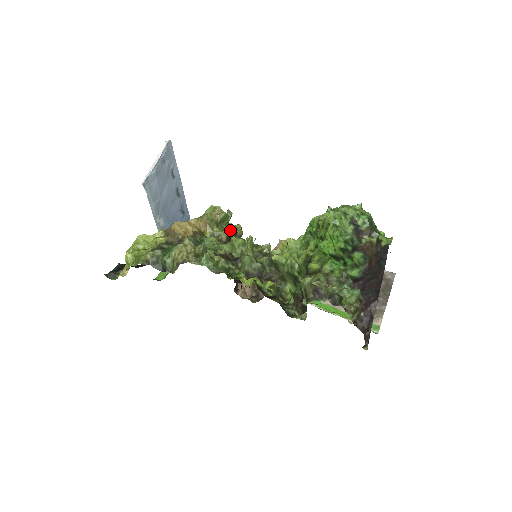
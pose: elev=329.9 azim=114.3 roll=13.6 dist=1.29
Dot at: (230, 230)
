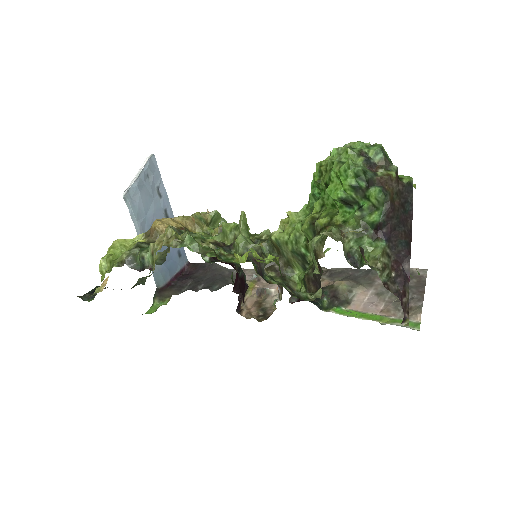
Dot at: occluded
